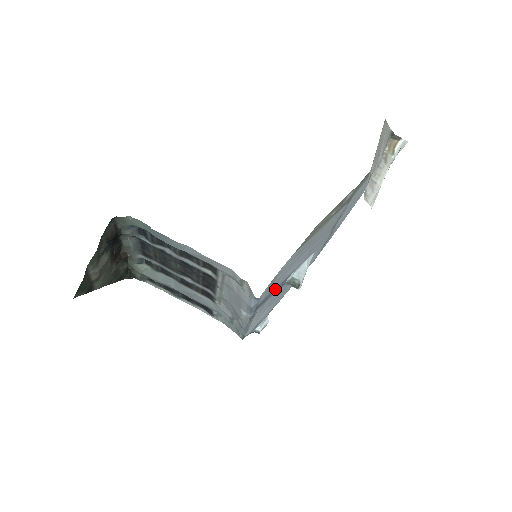
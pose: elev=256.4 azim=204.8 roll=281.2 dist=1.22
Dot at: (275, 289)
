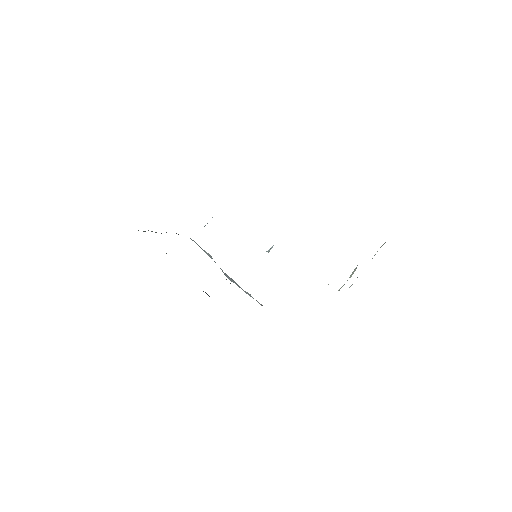
Dot at: occluded
